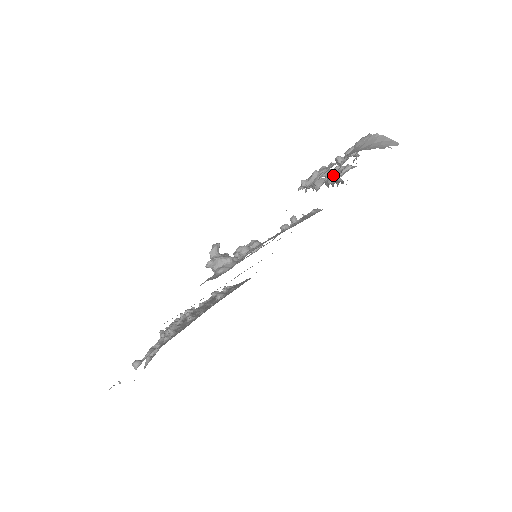
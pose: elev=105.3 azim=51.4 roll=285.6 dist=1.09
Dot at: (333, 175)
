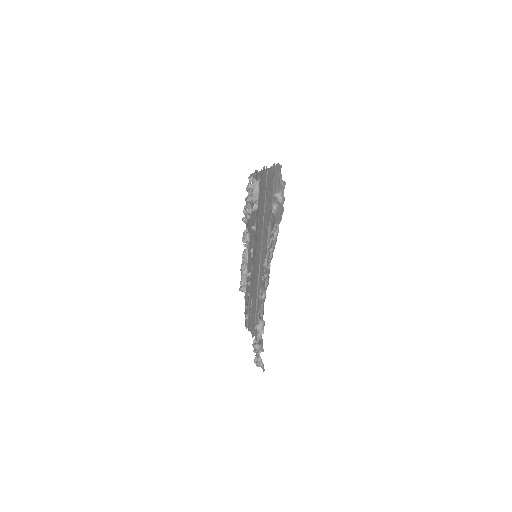
Dot at: (246, 233)
